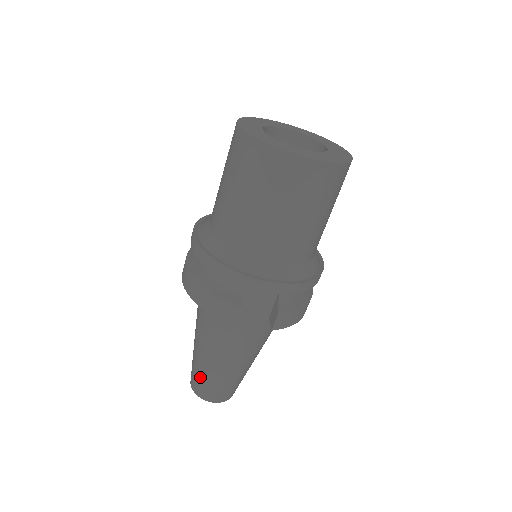
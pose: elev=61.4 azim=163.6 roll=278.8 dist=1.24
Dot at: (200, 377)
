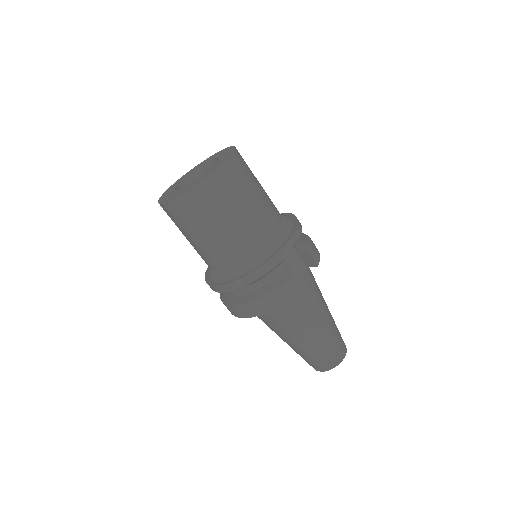
Dot at: (321, 355)
